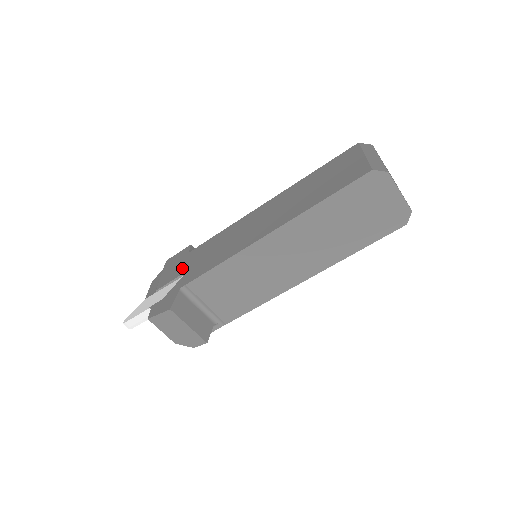
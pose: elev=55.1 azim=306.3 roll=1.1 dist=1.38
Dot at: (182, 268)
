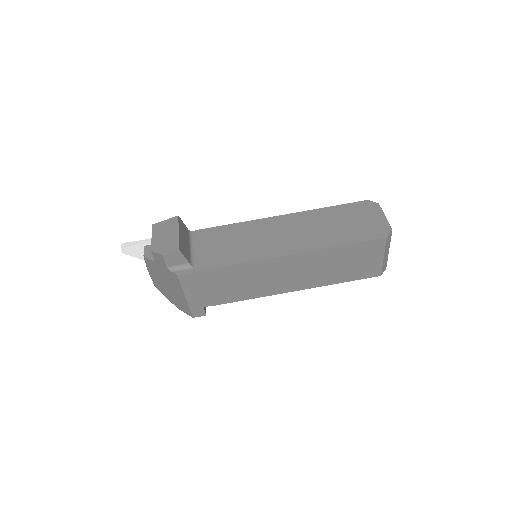
Dot at: occluded
